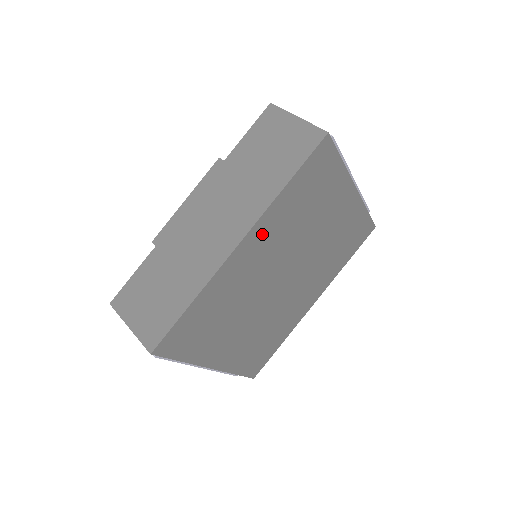
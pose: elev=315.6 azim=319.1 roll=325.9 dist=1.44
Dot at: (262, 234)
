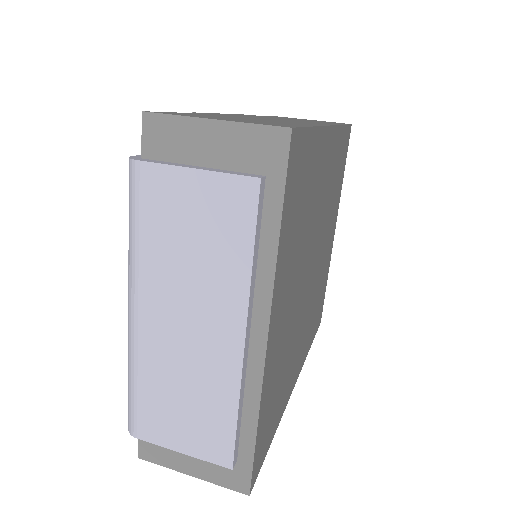
Dot at: (332, 151)
